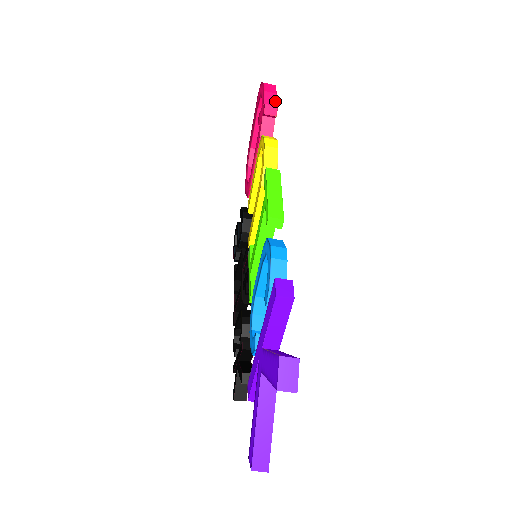
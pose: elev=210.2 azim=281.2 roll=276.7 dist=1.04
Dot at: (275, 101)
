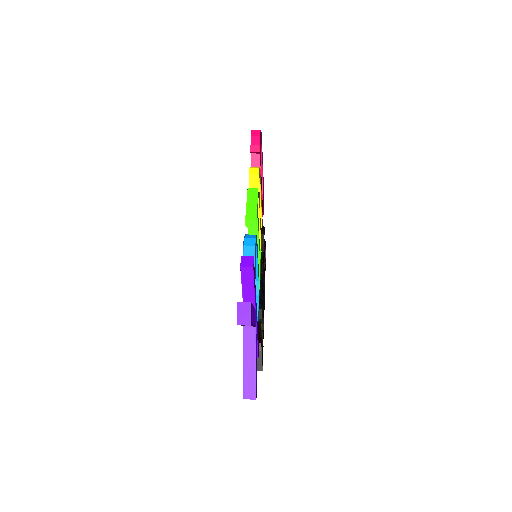
Dot at: (259, 142)
